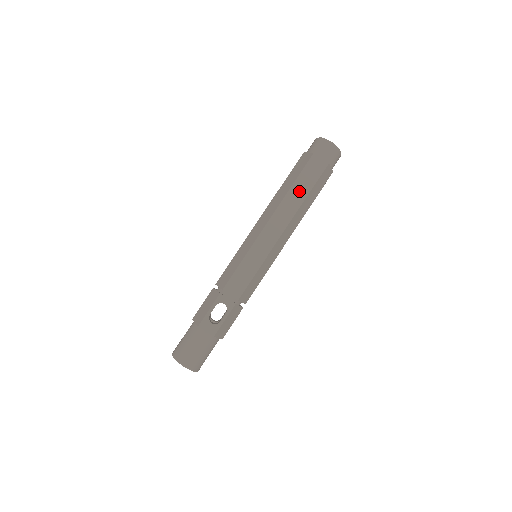
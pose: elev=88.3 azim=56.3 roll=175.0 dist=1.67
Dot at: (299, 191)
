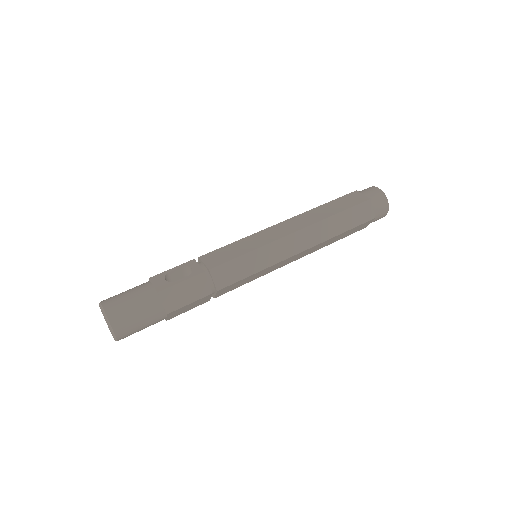
Dot at: (328, 209)
